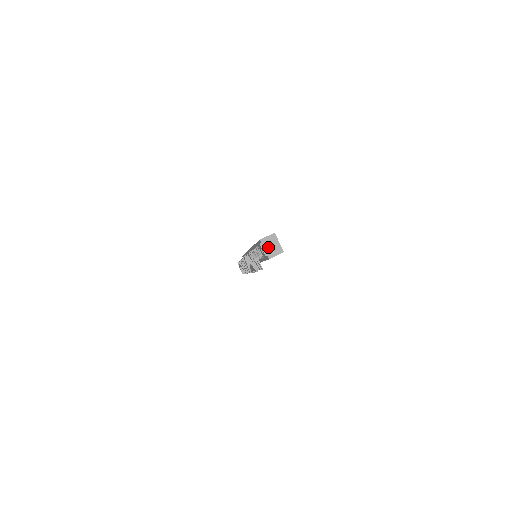
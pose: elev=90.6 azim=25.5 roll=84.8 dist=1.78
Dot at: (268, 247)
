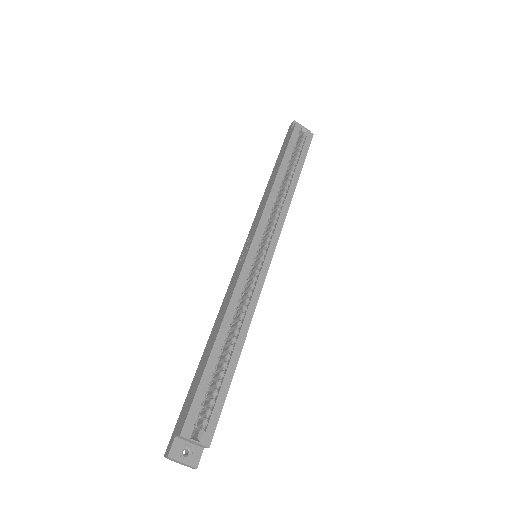
Dot at: (179, 463)
